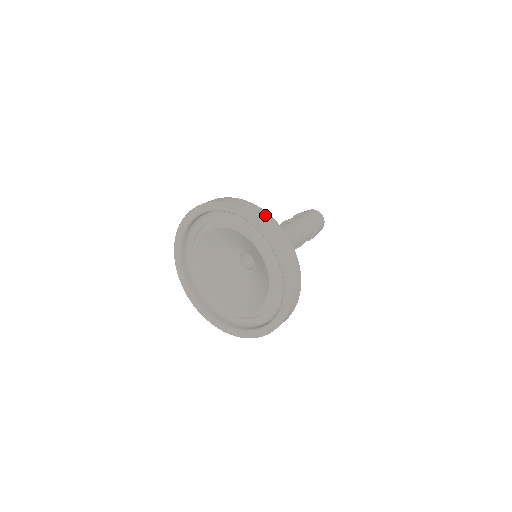
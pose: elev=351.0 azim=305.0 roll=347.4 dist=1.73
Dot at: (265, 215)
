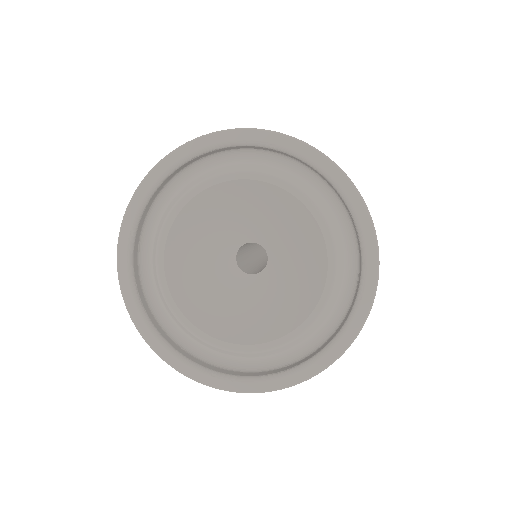
Dot at: occluded
